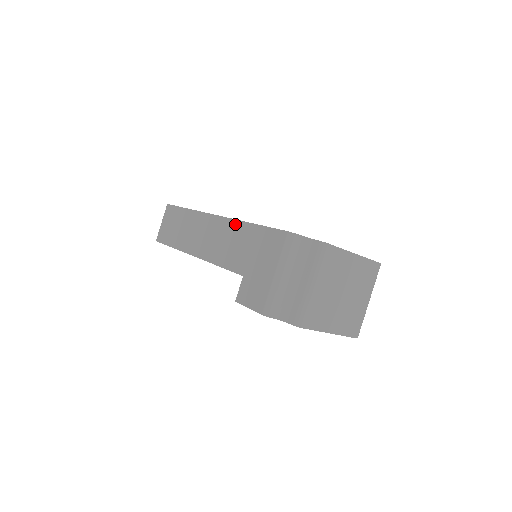
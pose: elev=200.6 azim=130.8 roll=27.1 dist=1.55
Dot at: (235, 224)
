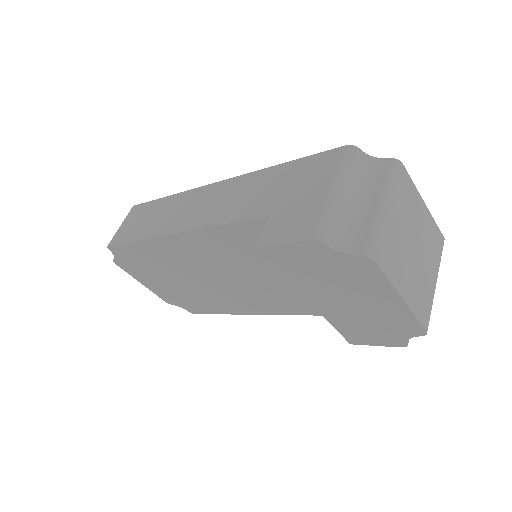
Dot at: (251, 176)
